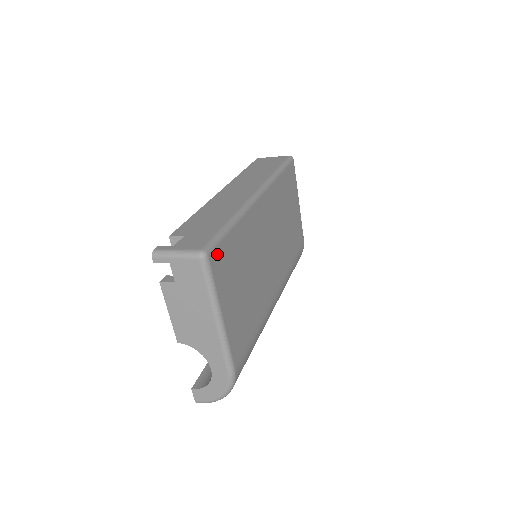
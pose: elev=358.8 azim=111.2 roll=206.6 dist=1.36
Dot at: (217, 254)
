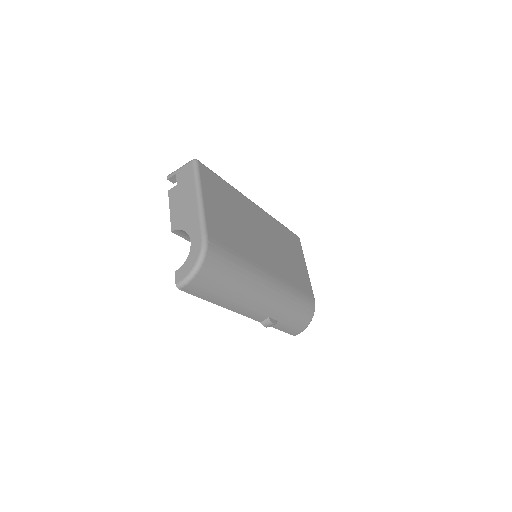
Dot at: (206, 170)
